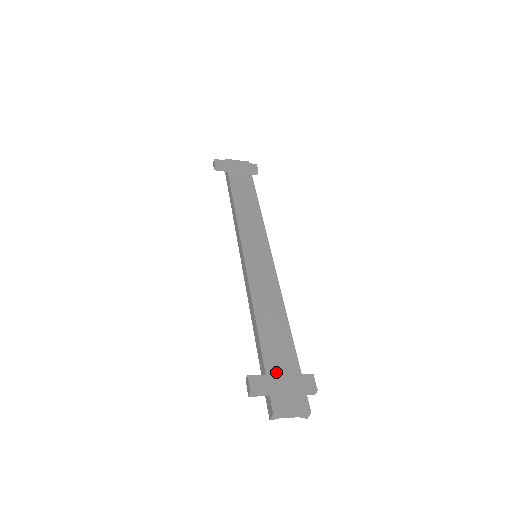
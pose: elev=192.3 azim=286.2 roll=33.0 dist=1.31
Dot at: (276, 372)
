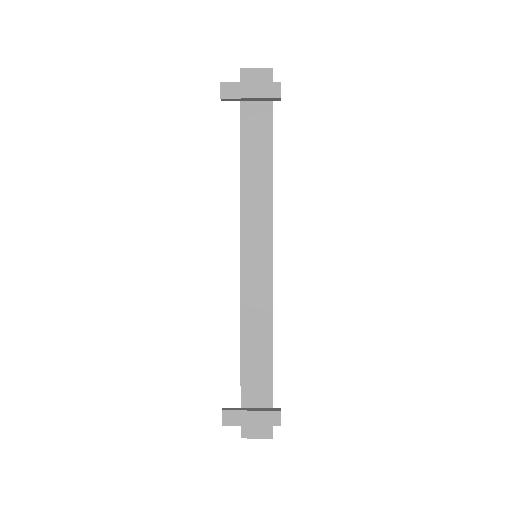
Dot at: (250, 401)
